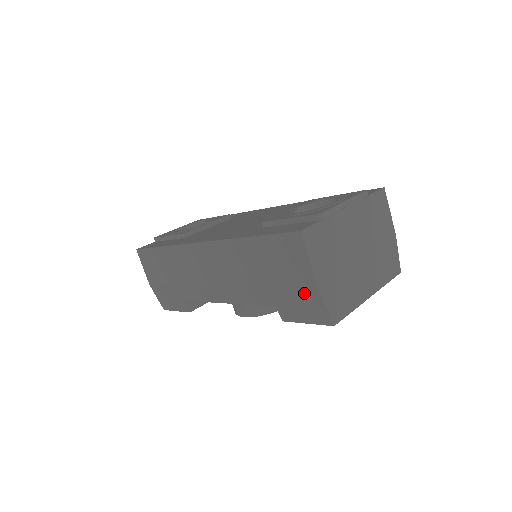
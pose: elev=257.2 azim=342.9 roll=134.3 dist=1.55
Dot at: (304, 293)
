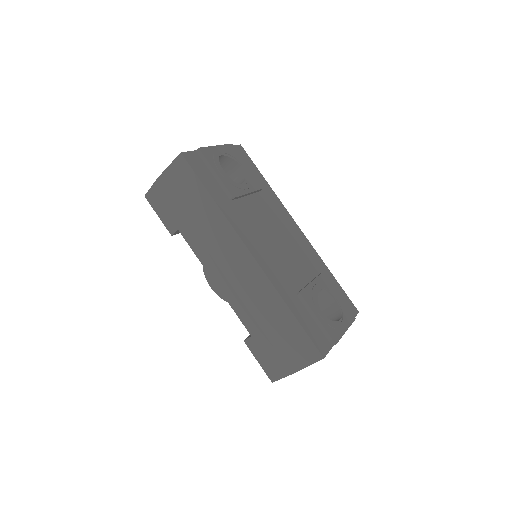
Dot at: (281, 363)
